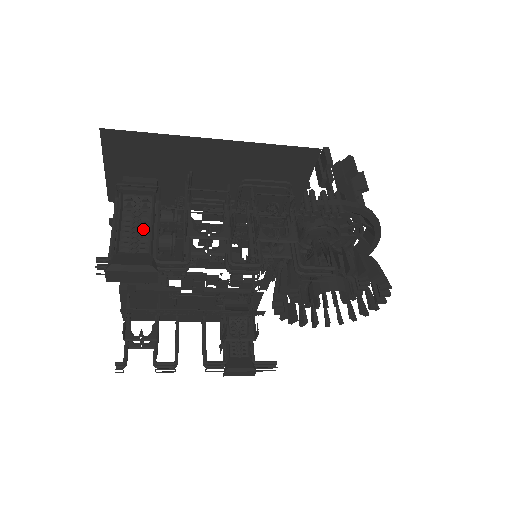
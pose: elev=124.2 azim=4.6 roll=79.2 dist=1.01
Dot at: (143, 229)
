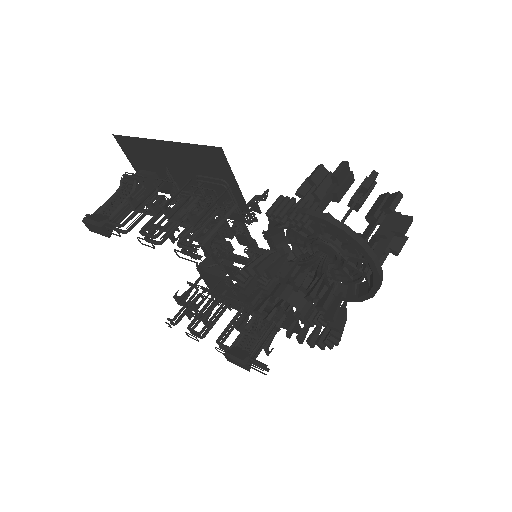
Dot at: (119, 202)
